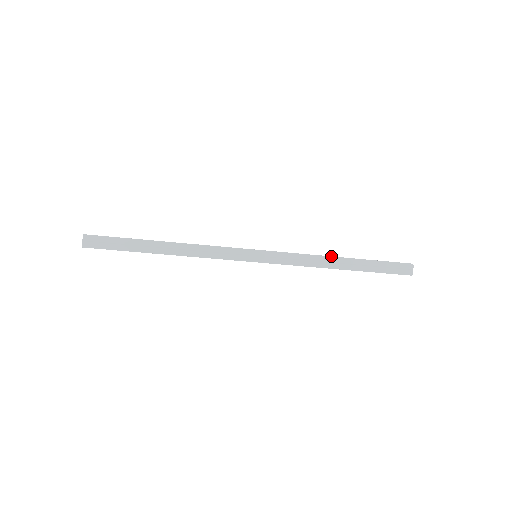
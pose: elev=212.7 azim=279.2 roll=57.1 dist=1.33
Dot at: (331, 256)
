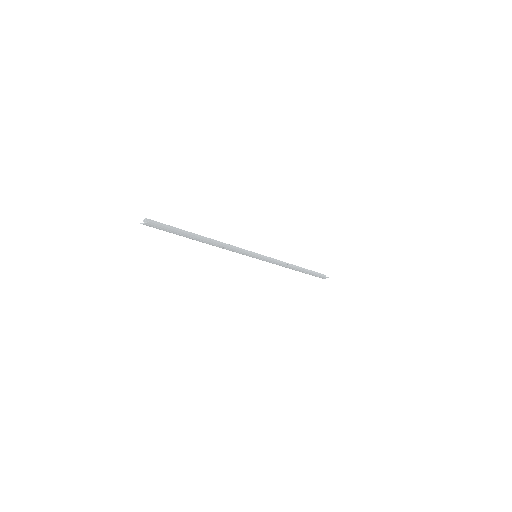
Dot at: (296, 267)
